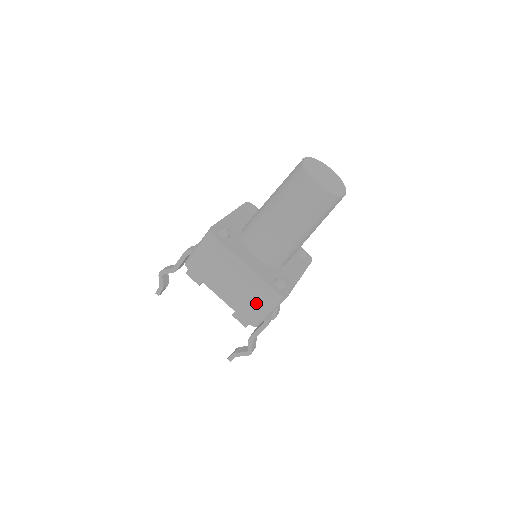
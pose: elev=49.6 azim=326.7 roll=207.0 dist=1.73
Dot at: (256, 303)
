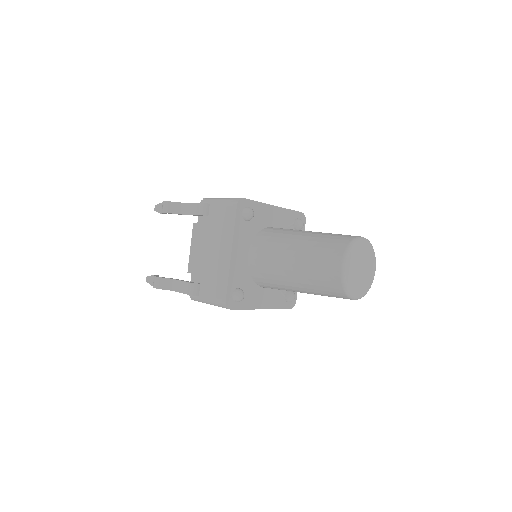
Dot at: occluded
